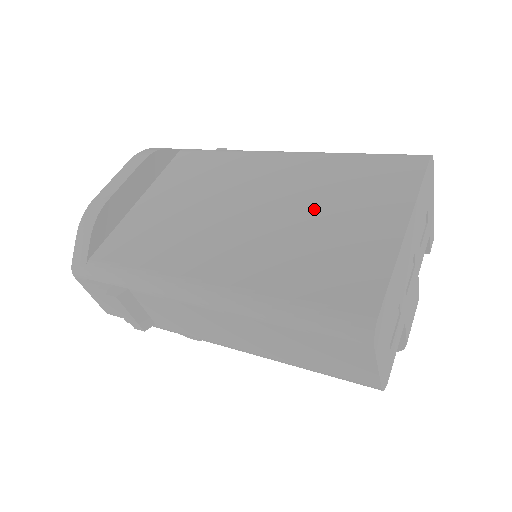
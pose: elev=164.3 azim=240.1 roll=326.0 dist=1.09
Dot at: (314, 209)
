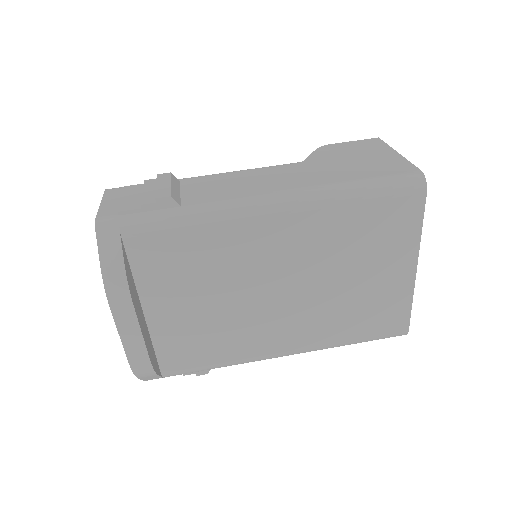
Dot at: (341, 274)
